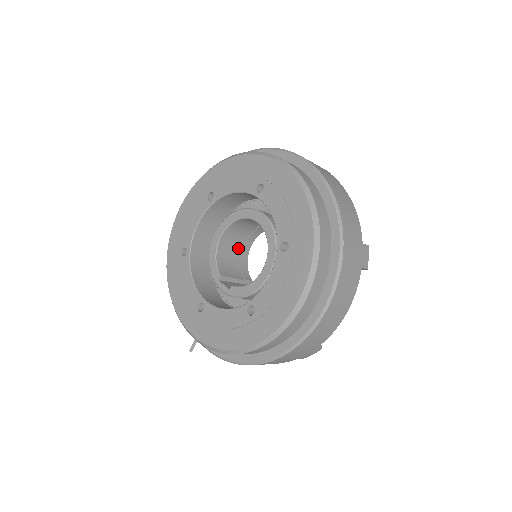
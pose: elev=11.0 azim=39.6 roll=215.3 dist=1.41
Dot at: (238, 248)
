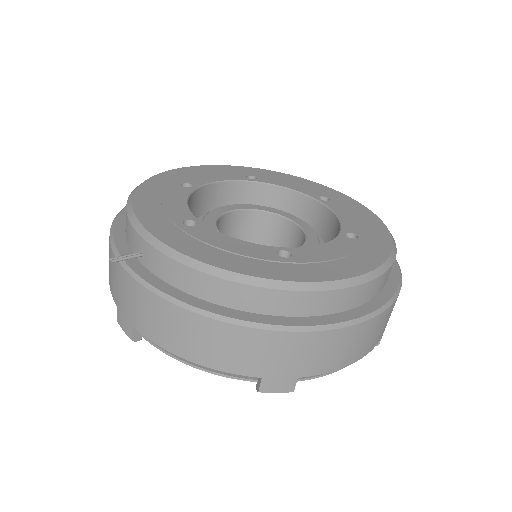
Dot at: occluded
